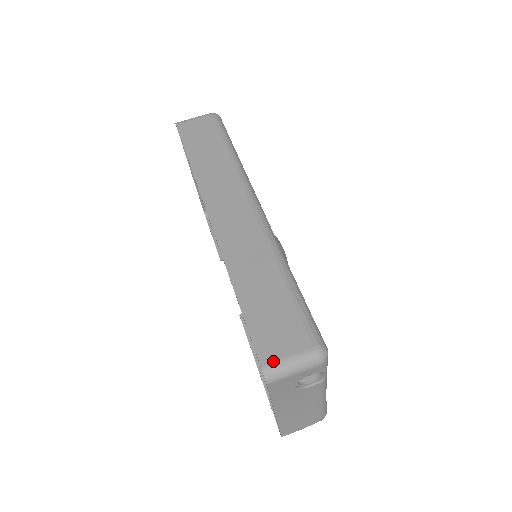
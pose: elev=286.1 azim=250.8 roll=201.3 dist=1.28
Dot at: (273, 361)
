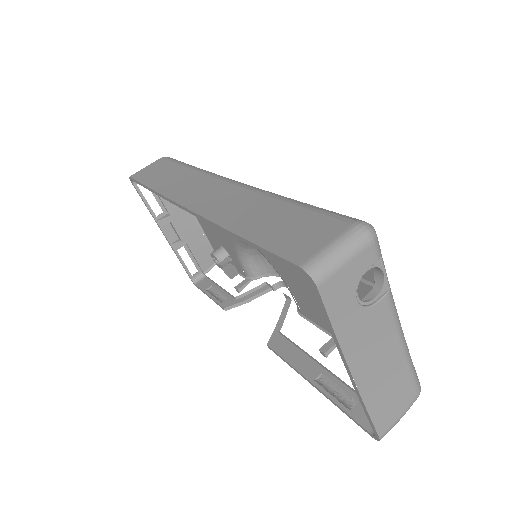
Dot at: (311, 255)
